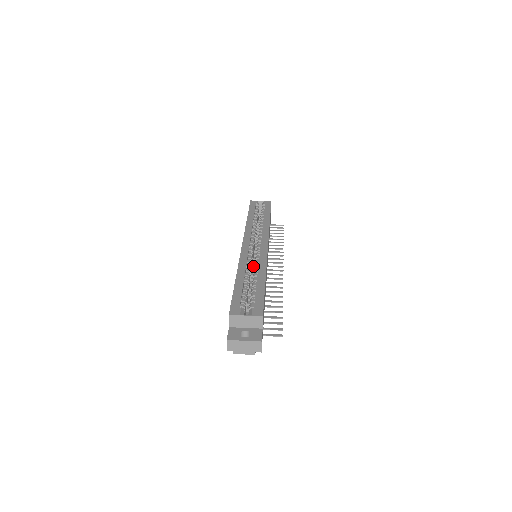
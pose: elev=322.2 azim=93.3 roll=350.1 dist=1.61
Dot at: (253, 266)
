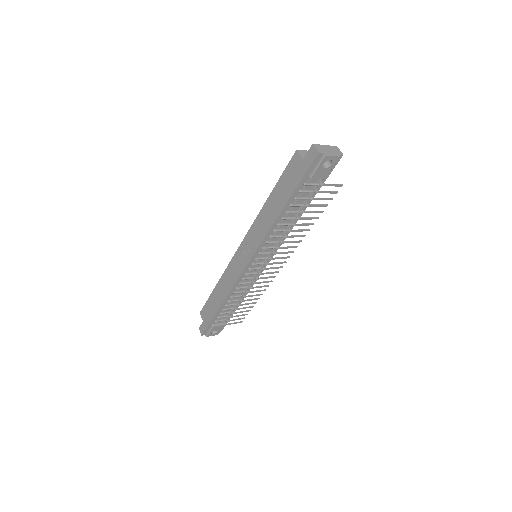
Dot at: occluded
